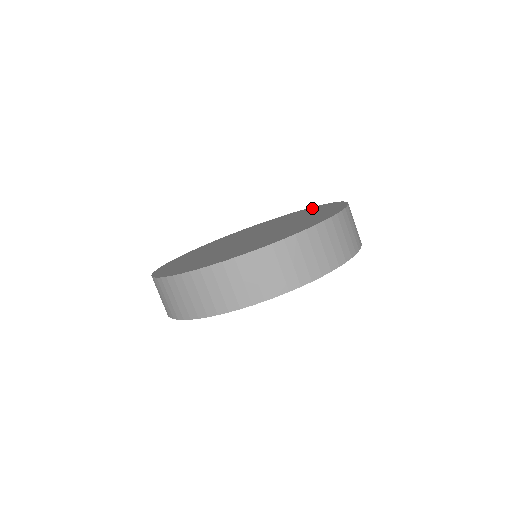
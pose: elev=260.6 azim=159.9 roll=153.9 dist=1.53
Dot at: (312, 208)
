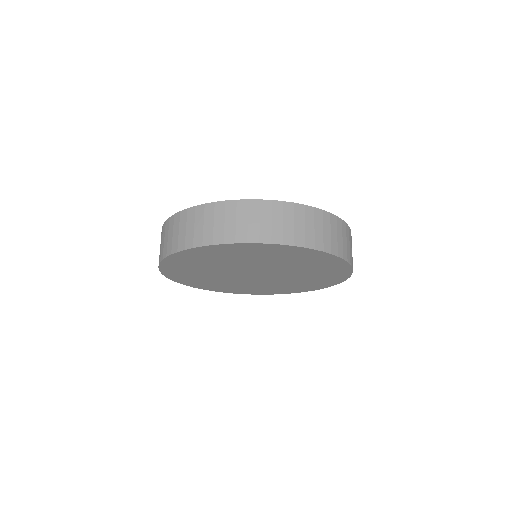
Dot at: occluded
